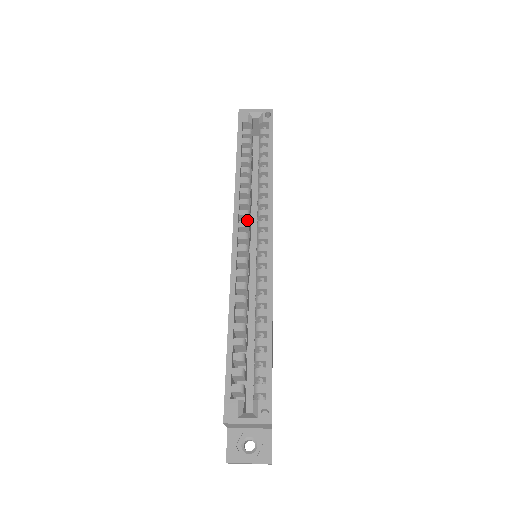
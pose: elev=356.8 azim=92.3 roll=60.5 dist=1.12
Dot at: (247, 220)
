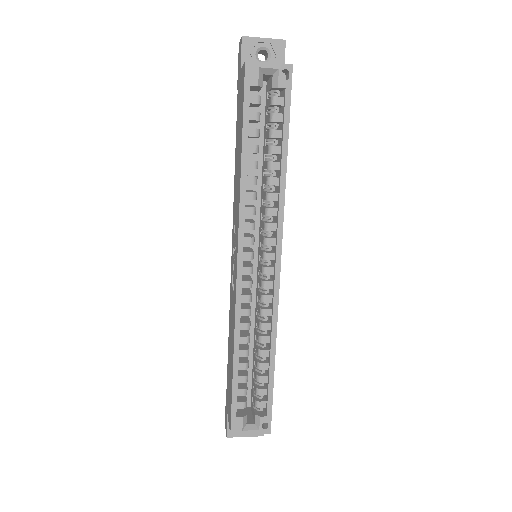
Dot at: occluded
